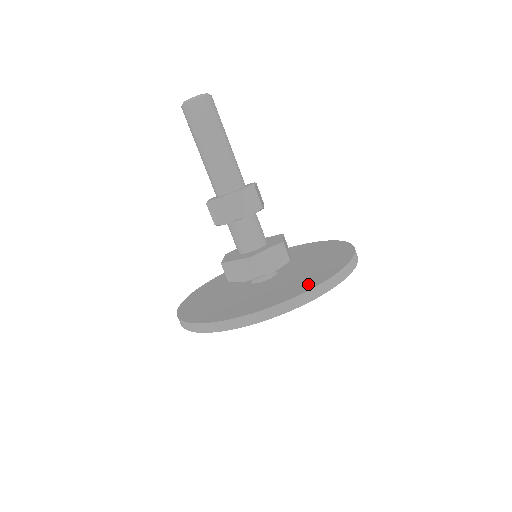
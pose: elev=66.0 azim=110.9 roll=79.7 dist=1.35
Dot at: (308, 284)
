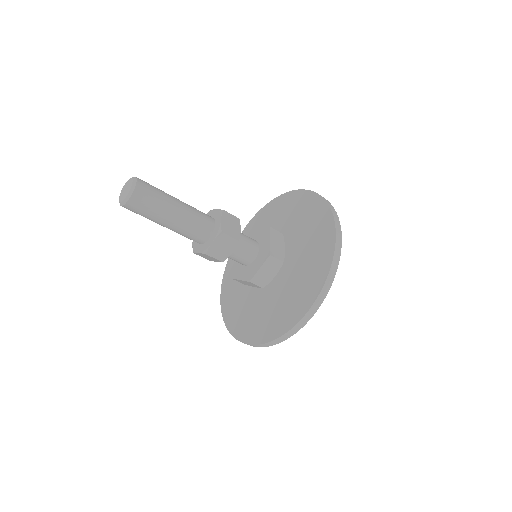
Dot at: (301, 304)
